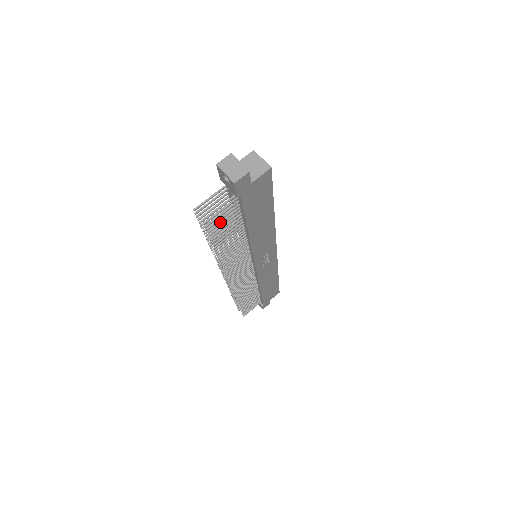
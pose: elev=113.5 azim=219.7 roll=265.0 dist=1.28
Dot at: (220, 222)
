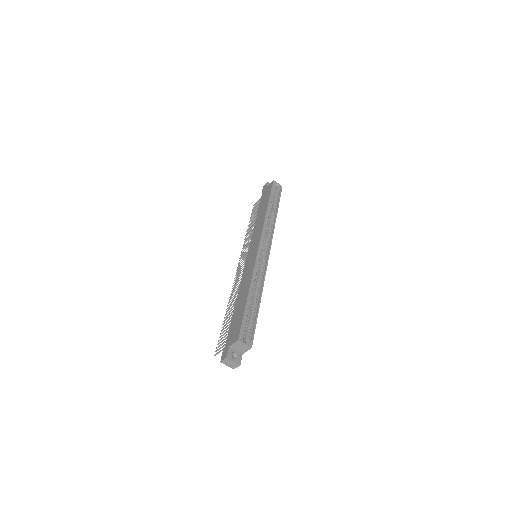
Dot at: occluded
